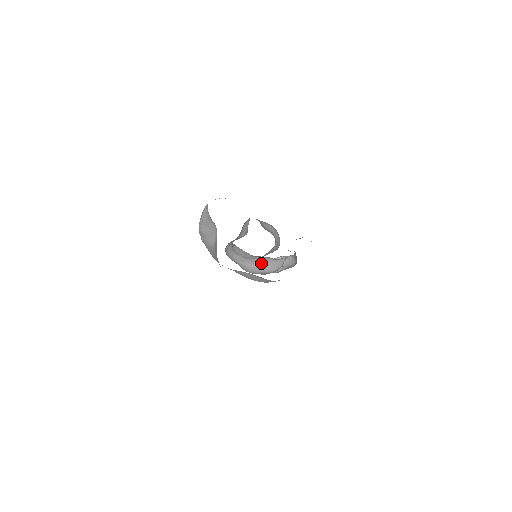
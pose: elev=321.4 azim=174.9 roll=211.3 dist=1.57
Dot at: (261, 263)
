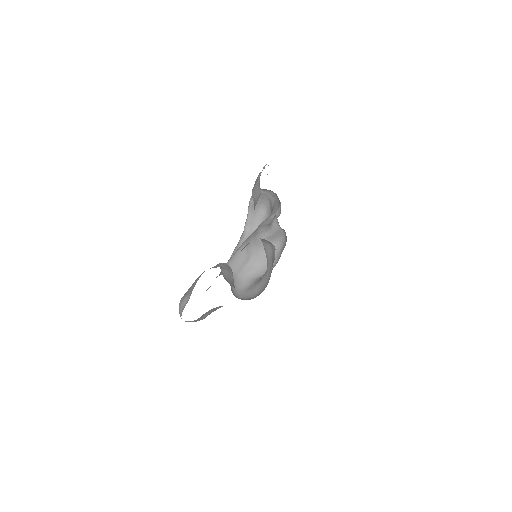
Dot at: (263, 247)
